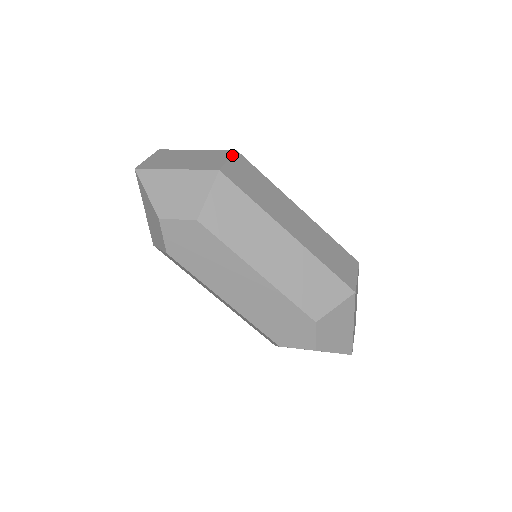
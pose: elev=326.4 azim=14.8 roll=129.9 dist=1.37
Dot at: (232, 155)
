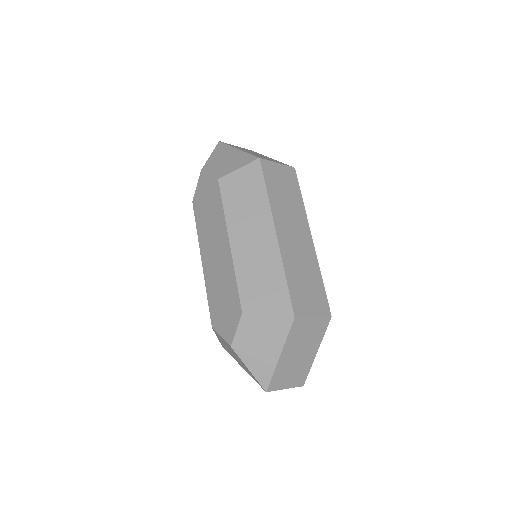
Dot at: (286, 165)
